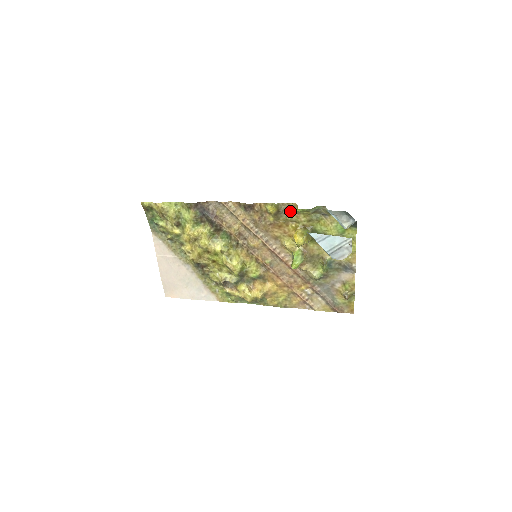
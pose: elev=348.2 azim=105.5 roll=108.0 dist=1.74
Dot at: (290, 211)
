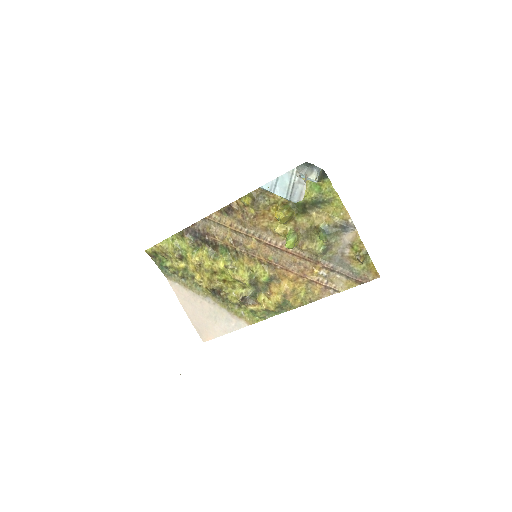
Dot at: (265, 195)
